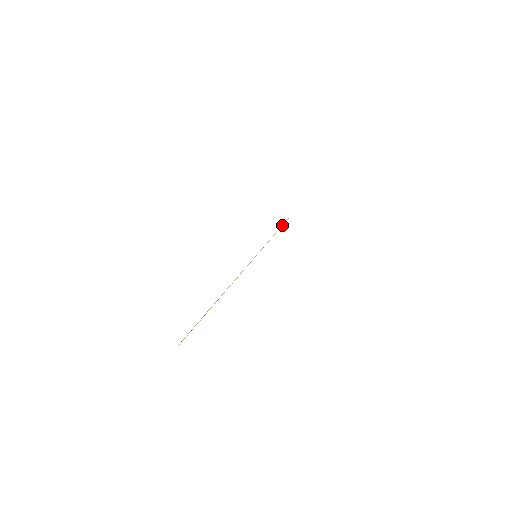
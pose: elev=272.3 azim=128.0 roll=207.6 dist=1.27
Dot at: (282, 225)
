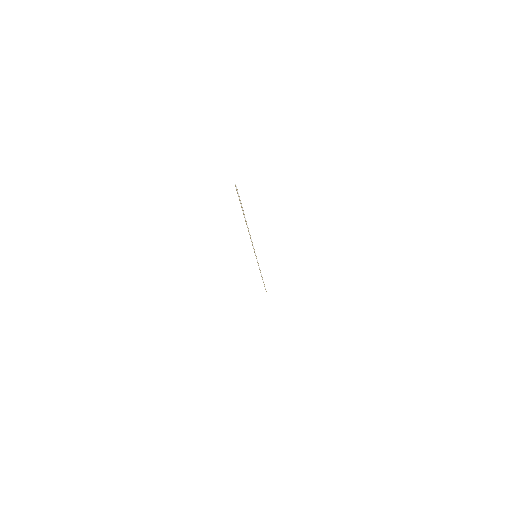
Dot at: (263, 281)
